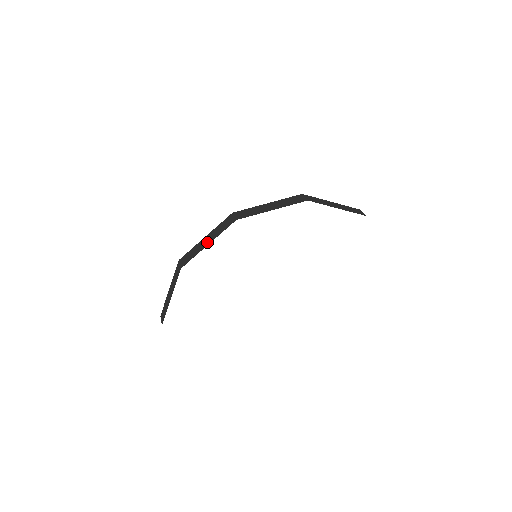
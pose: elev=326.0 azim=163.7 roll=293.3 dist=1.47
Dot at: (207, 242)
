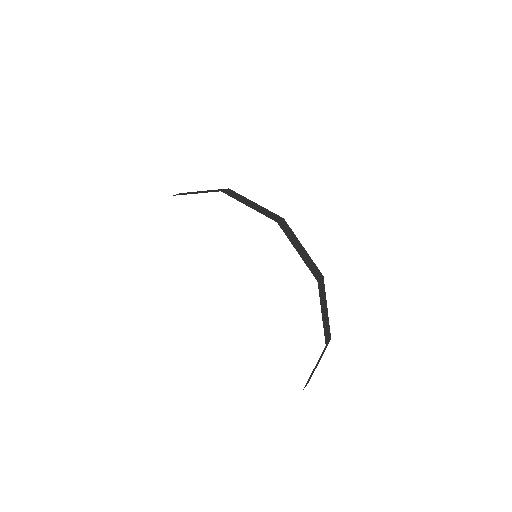
Dot at: (251, 205)
